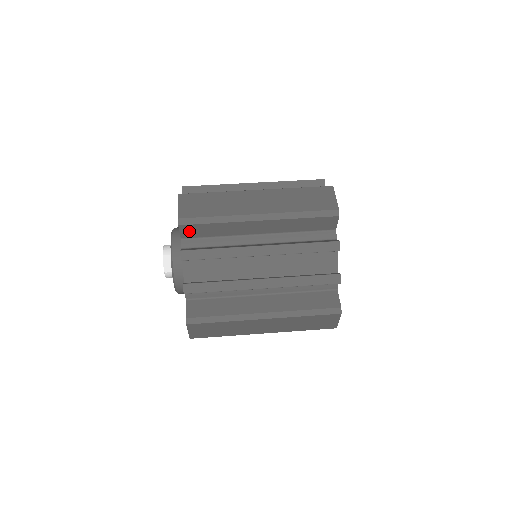
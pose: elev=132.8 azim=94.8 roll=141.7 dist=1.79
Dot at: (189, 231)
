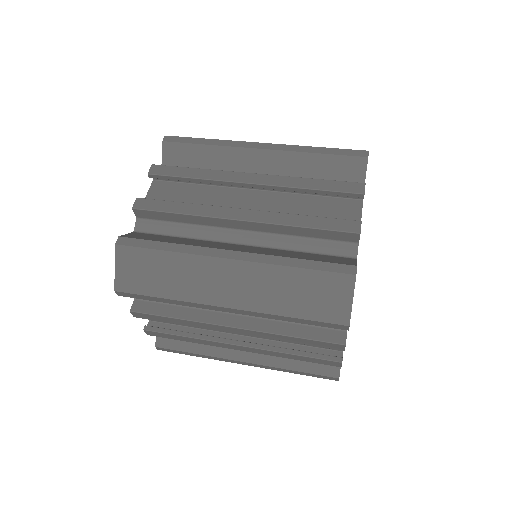
Dot at: (173, 155)
